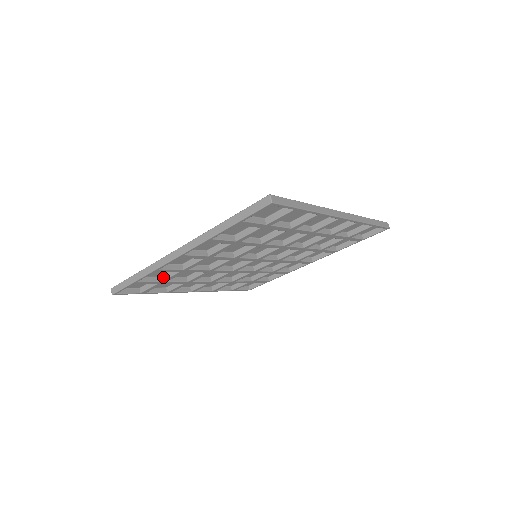
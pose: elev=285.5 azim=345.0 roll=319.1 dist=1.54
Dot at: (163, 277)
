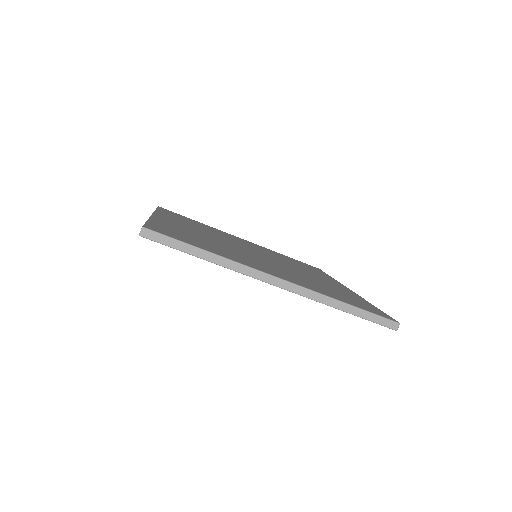
Dot at: occluded
